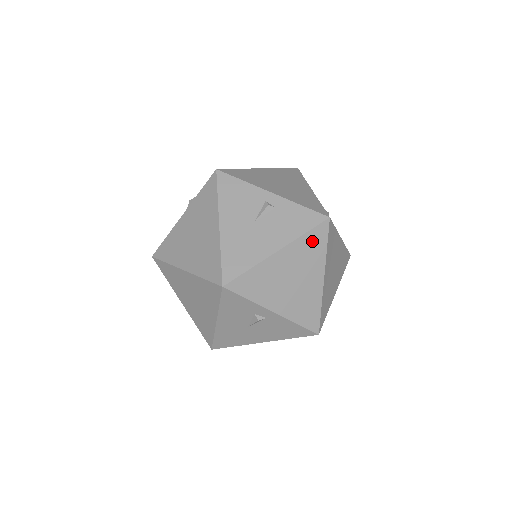
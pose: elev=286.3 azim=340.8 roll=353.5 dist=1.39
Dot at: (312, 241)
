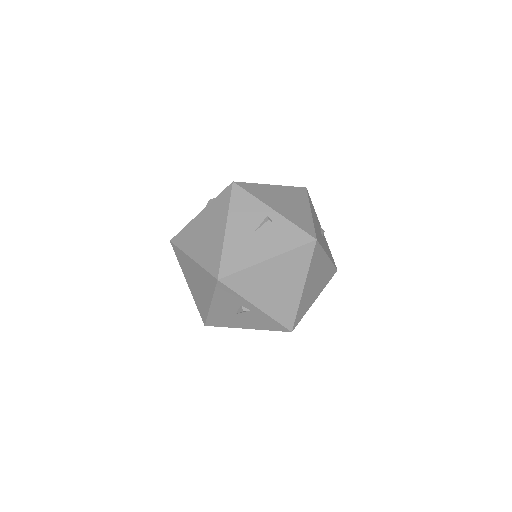
Dot at: (298, 256)
